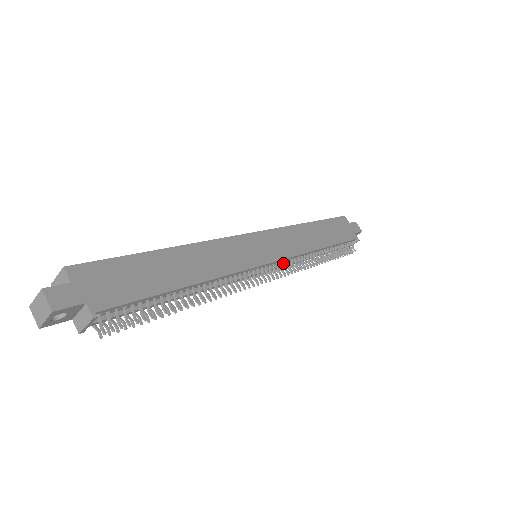
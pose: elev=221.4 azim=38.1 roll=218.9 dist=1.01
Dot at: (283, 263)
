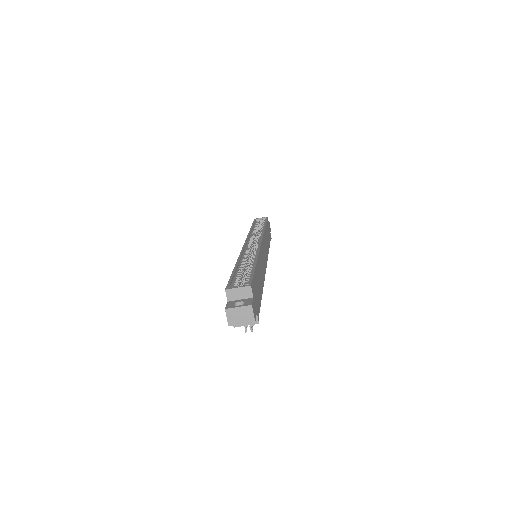
Dot at: occluded
